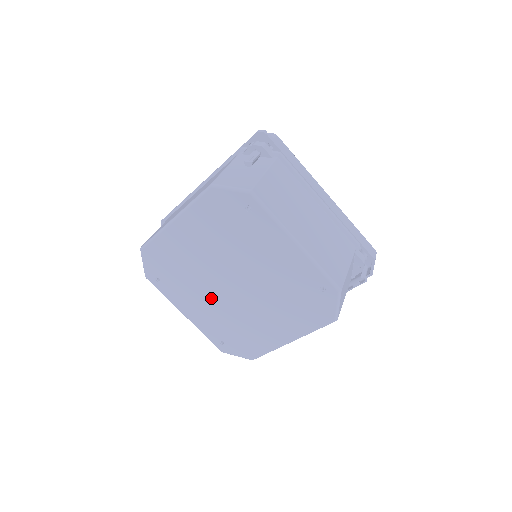
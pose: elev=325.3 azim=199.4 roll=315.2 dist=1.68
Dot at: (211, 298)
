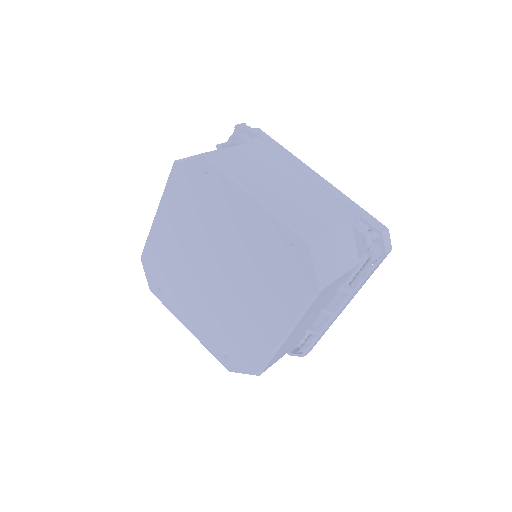
Dot at: (203, 297)
